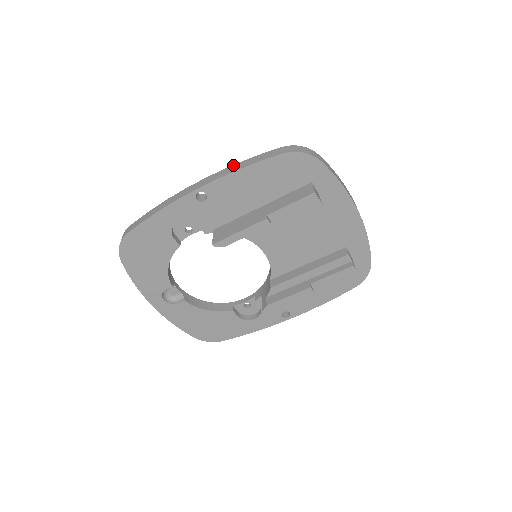
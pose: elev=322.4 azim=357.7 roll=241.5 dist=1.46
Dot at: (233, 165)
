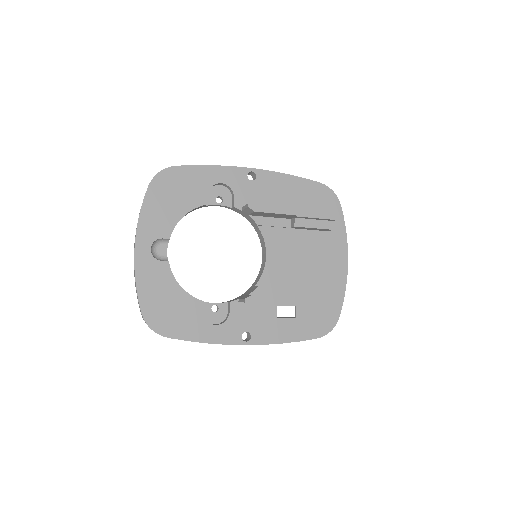
Dot at: occluded
